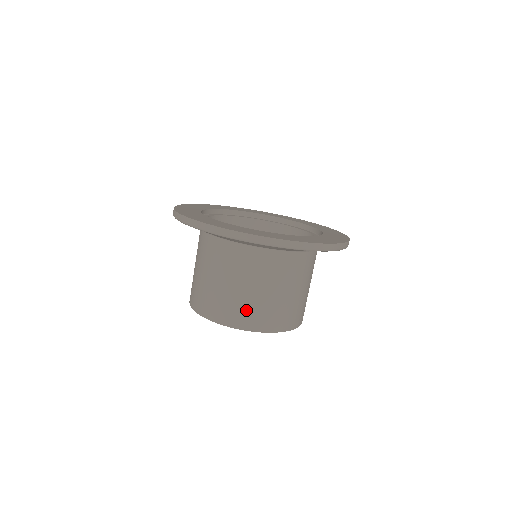
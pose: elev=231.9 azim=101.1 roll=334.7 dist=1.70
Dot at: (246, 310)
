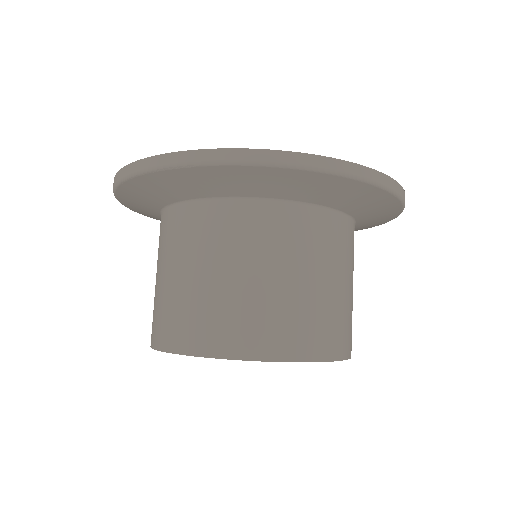
Dot at: (288, 321)
